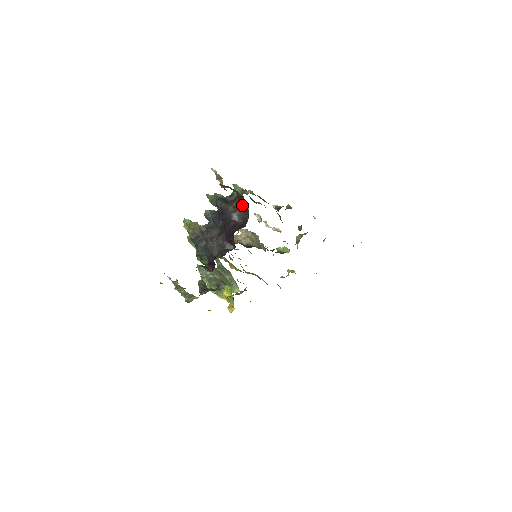
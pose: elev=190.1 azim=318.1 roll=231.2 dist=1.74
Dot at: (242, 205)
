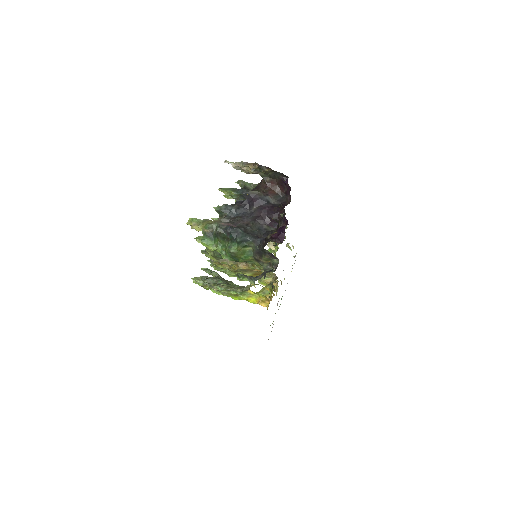
Dot at: (272, 189)
